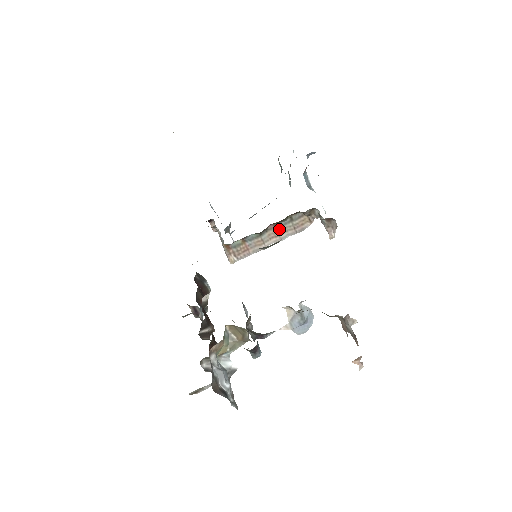
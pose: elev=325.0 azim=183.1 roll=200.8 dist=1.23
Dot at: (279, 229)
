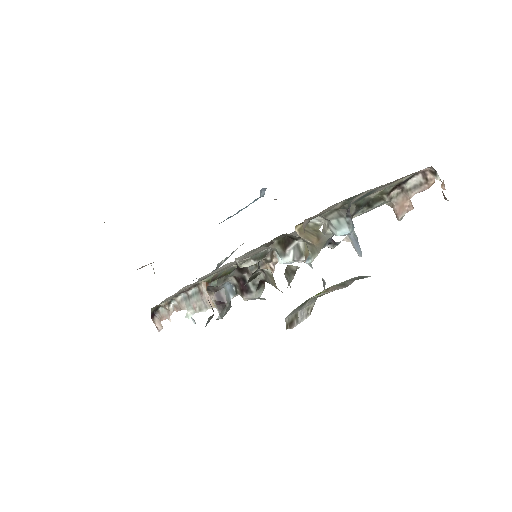
Dot at: occluded
